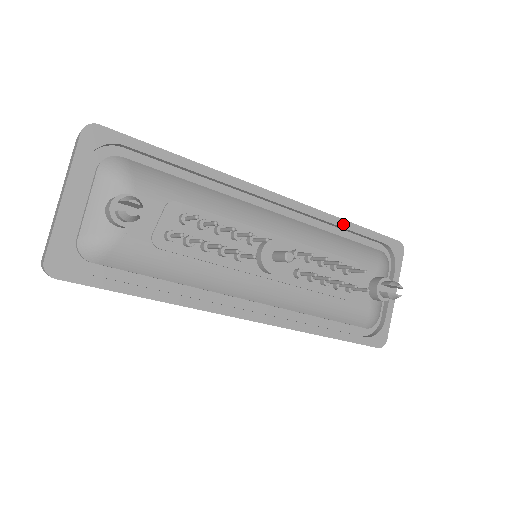
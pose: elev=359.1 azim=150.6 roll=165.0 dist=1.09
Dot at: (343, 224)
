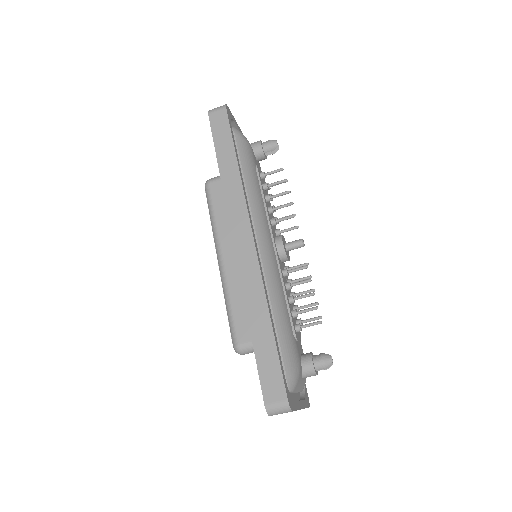
Dot at: occluded
